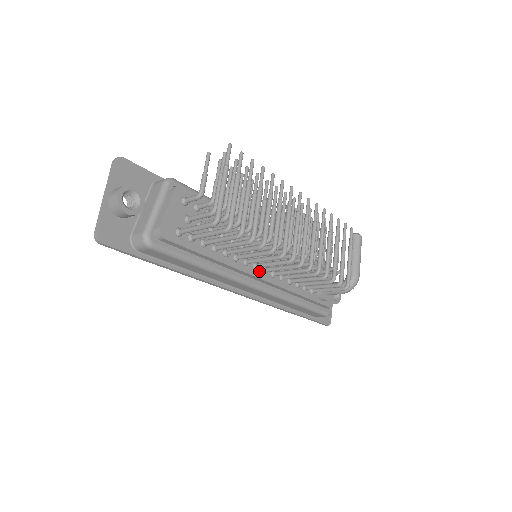
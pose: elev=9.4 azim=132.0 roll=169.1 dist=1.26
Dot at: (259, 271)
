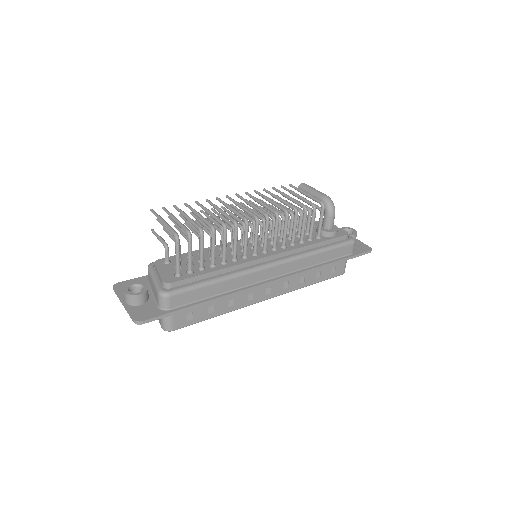
Dot at: (261, 255)
